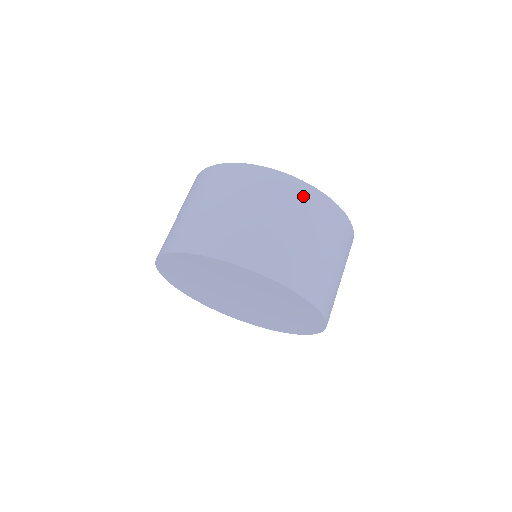
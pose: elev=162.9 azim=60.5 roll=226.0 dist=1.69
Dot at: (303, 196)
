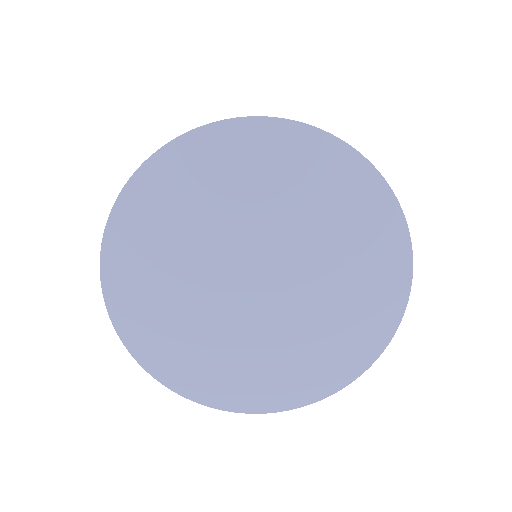
Dot at: occluded
